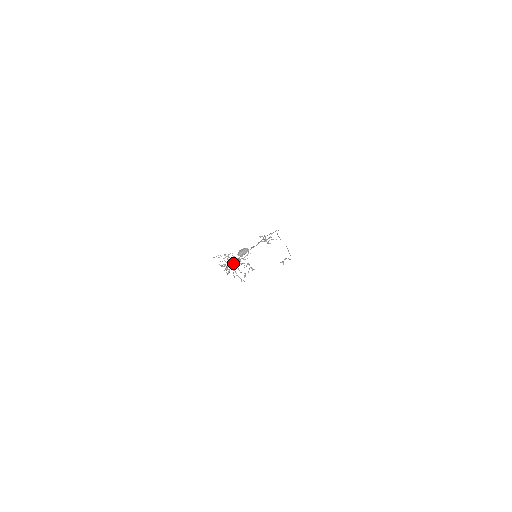
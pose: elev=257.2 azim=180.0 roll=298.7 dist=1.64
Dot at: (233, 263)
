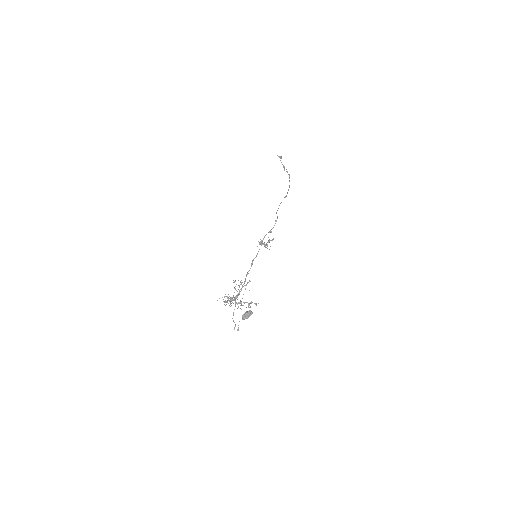
Dot at: occluded
